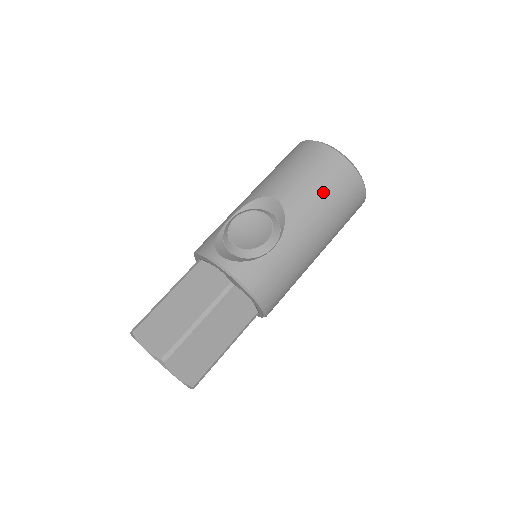
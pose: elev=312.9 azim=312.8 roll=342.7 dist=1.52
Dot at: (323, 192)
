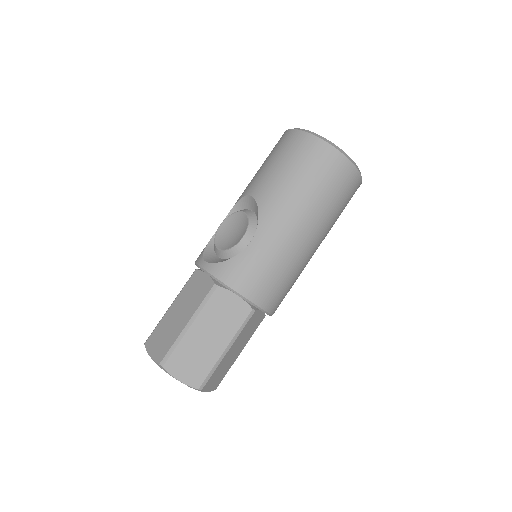
Dot at: (295, 176)
